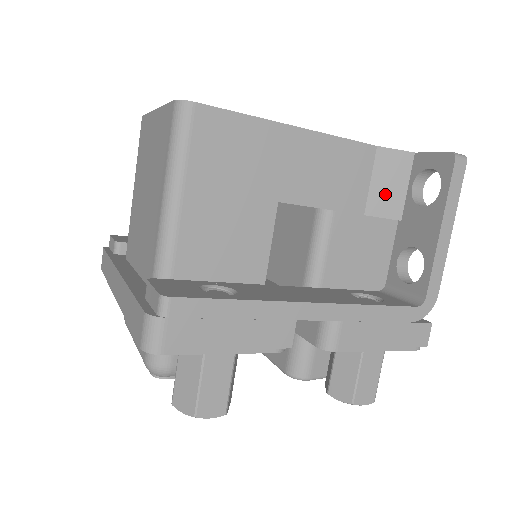
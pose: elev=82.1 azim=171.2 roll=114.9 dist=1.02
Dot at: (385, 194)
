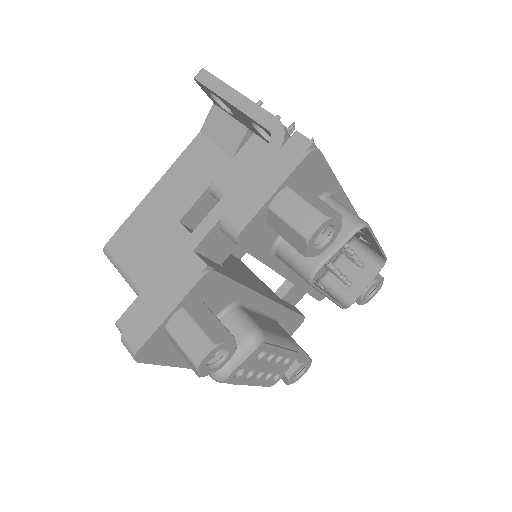
Dot at: (227, 136)
